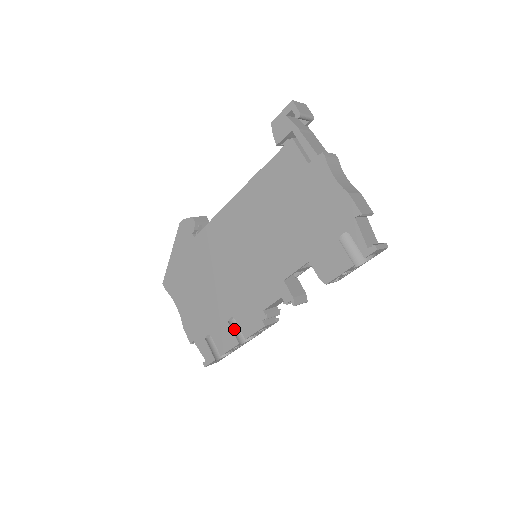
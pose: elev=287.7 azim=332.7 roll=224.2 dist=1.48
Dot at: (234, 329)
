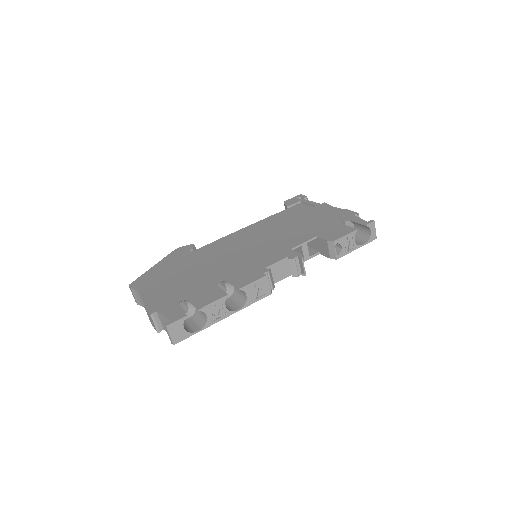
Dot at: occluded
